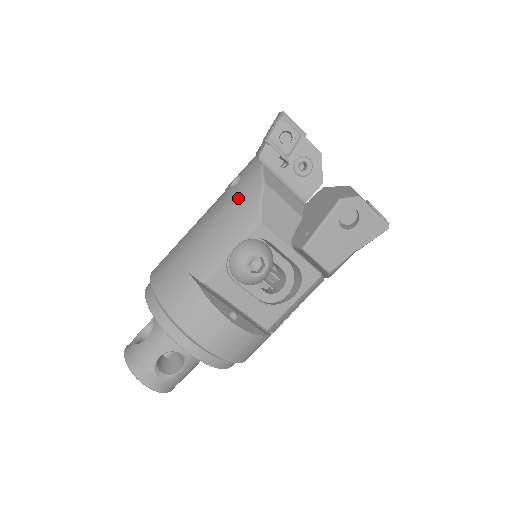
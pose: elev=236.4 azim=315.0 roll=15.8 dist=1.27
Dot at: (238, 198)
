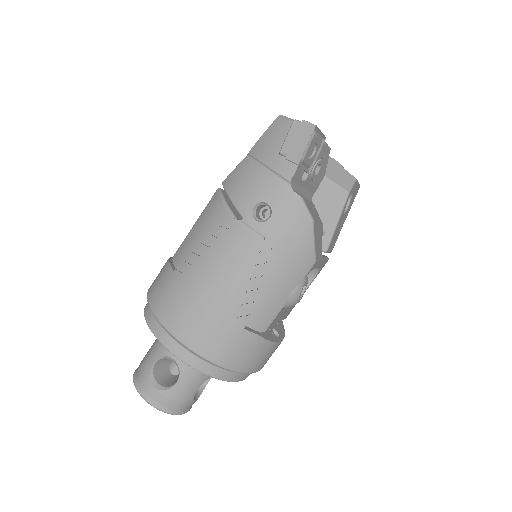
Dot at: (284, 241)
